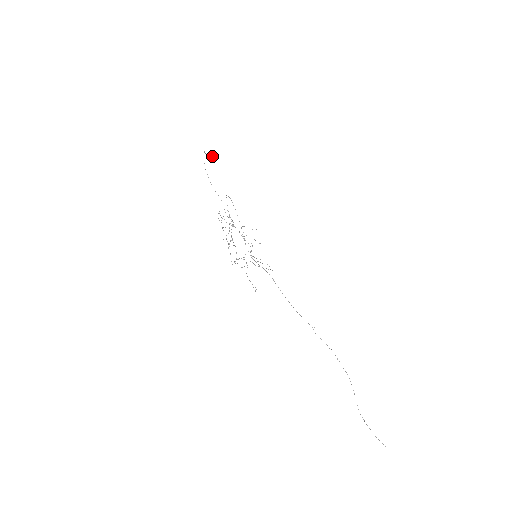
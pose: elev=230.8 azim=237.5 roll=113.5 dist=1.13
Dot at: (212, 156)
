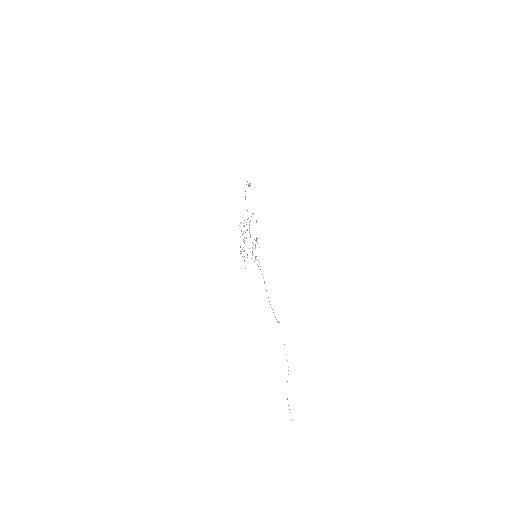
Dot at: (249, 184)
